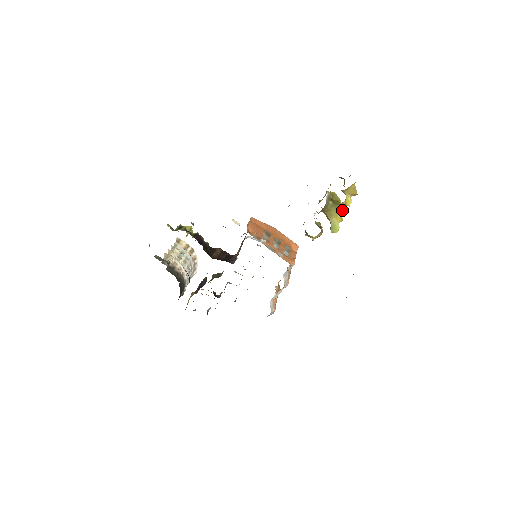
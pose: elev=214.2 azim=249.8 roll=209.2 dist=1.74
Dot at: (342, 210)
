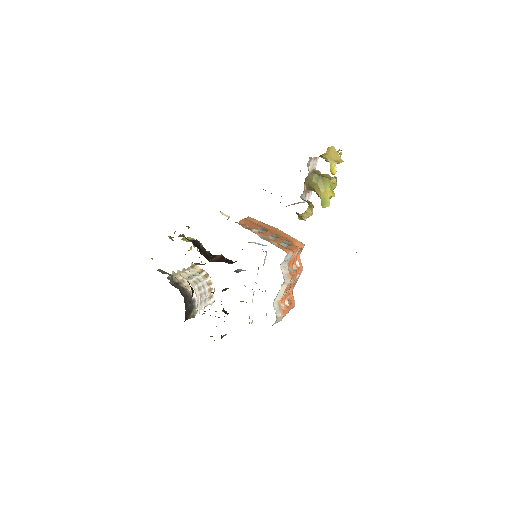
Dot at: (332, 183)
